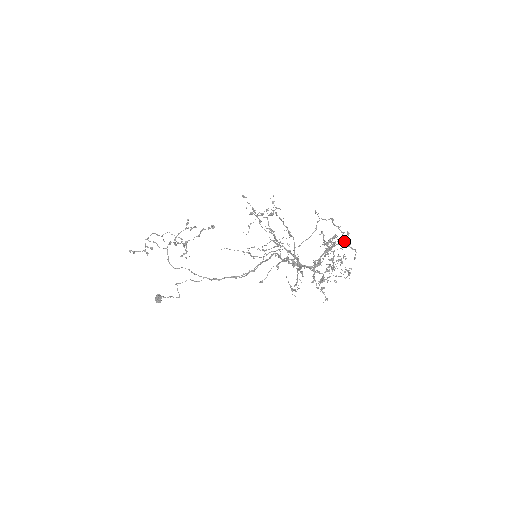
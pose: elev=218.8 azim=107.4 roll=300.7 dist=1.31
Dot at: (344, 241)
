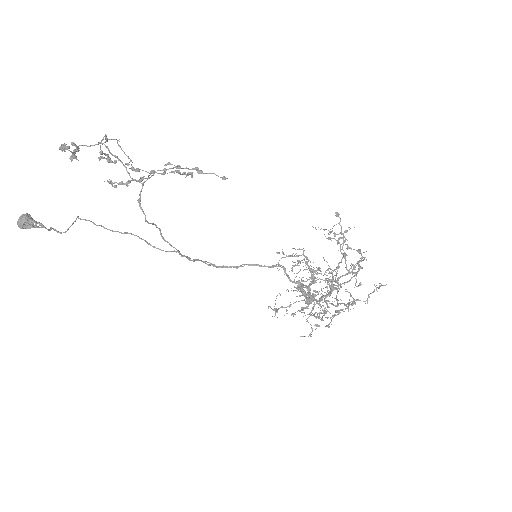
Dot at: occluded
